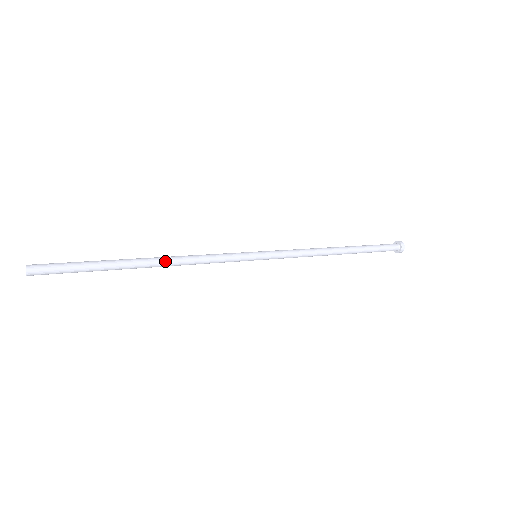
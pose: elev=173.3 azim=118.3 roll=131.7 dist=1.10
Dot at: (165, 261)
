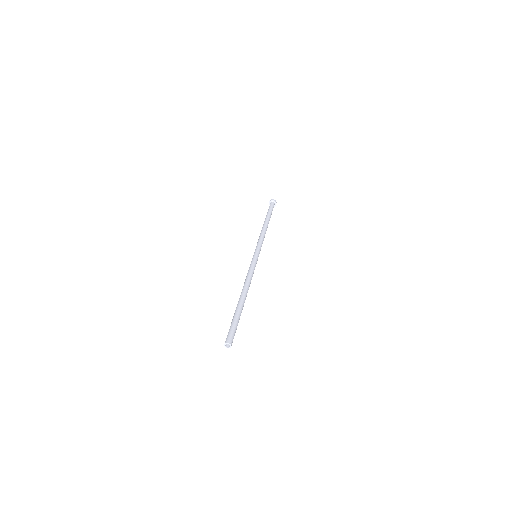
Dot at: (247, 290)
